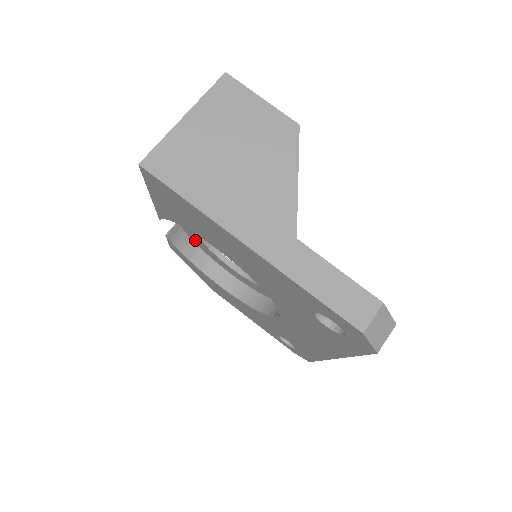
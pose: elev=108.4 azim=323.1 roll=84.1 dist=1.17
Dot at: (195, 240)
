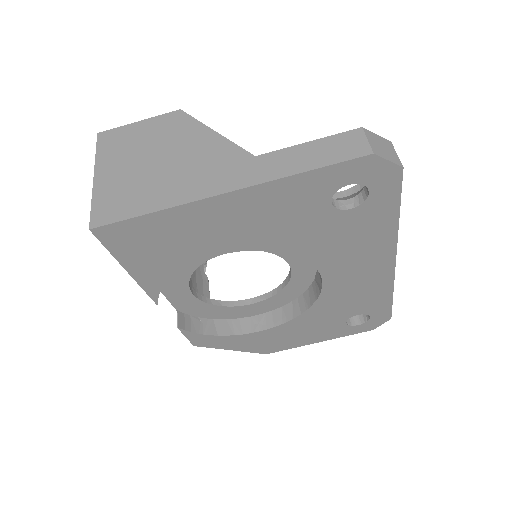
Dot at: (205, 314)
